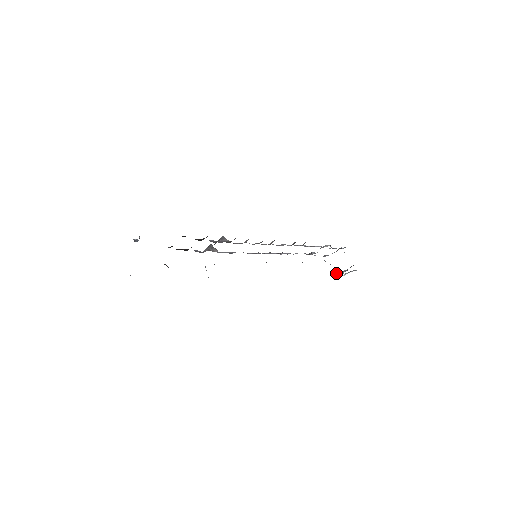
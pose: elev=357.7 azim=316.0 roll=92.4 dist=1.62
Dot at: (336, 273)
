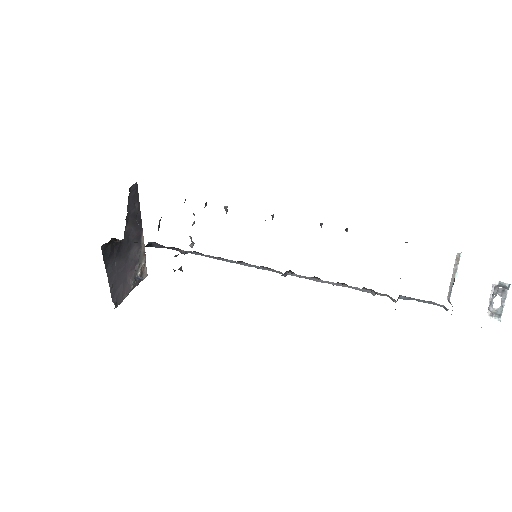
Dot at: occluded
